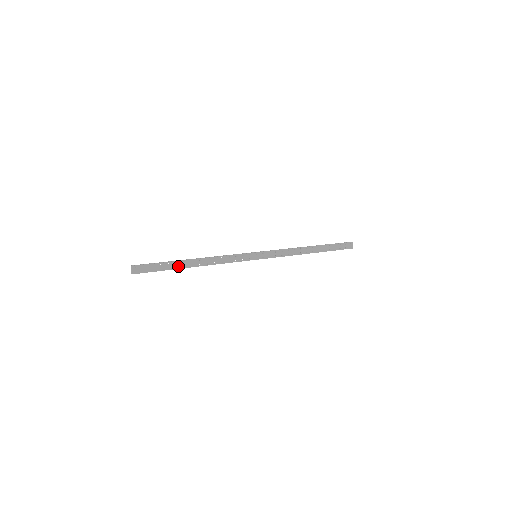
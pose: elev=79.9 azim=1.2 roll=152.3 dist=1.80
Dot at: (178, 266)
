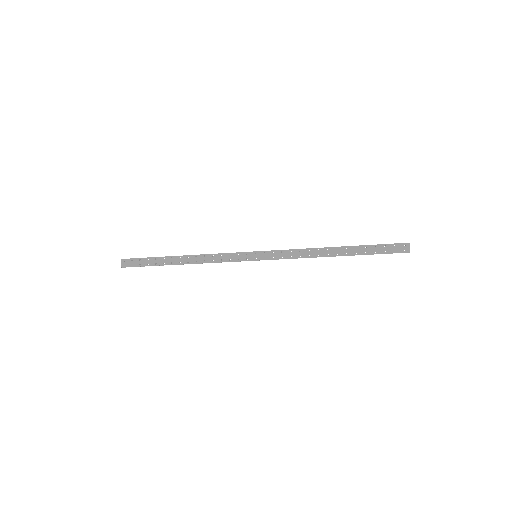
Dot at: (165, 262)
